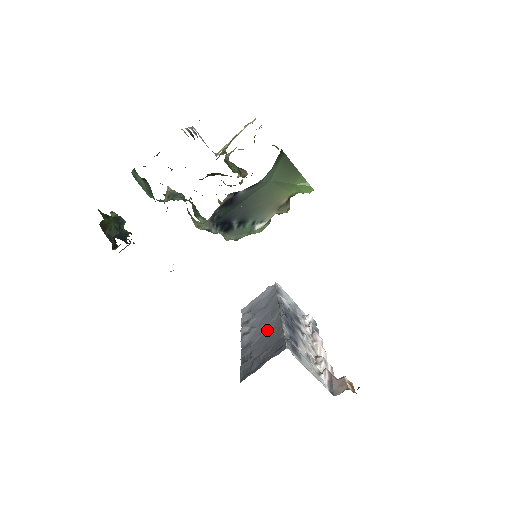
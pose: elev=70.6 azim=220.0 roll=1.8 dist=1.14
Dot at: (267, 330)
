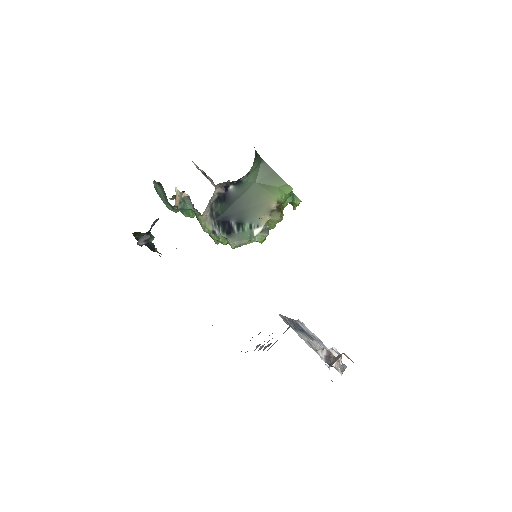
Dot at: occluded
